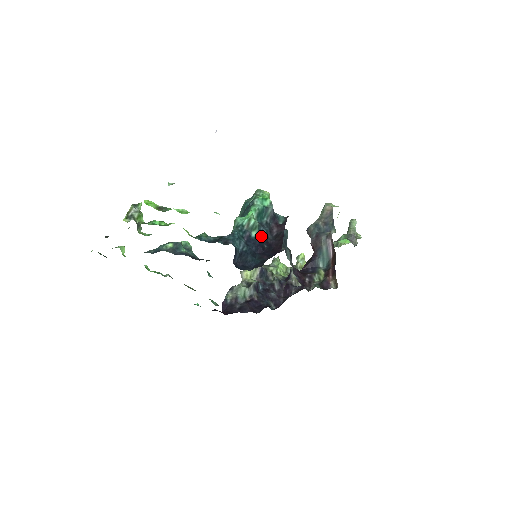
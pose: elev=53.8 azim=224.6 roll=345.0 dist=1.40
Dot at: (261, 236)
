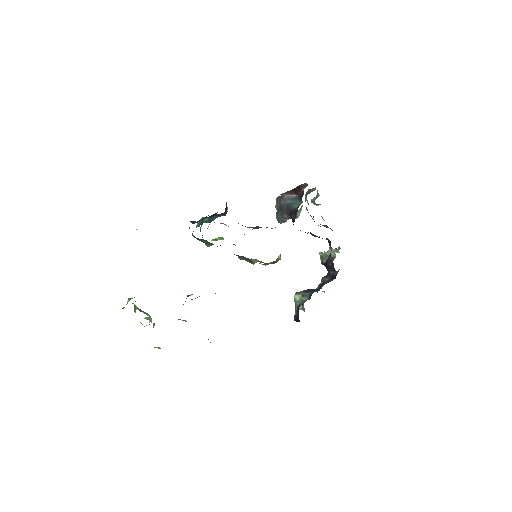
Dot at: occluded
